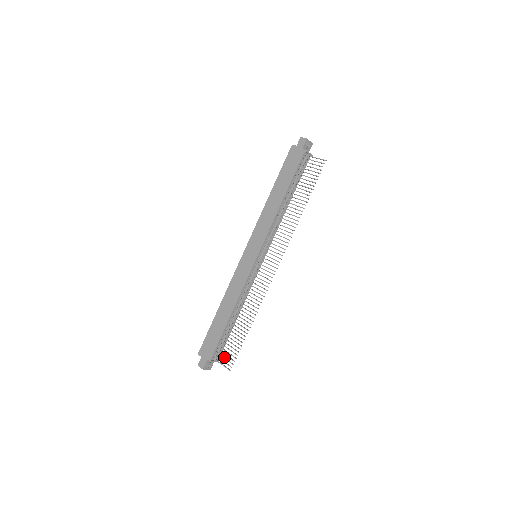
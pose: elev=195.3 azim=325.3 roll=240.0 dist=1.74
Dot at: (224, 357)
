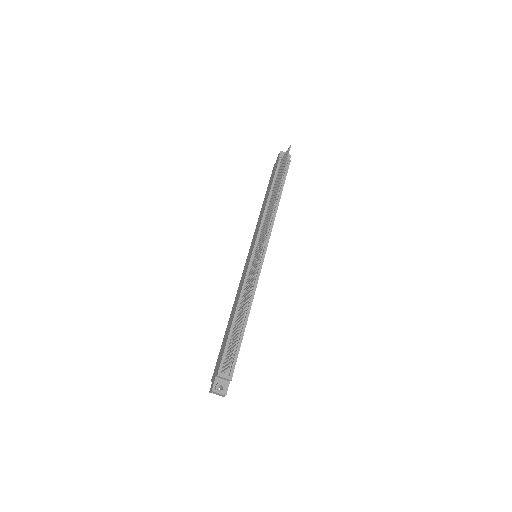
Dot at: (228, 360)
